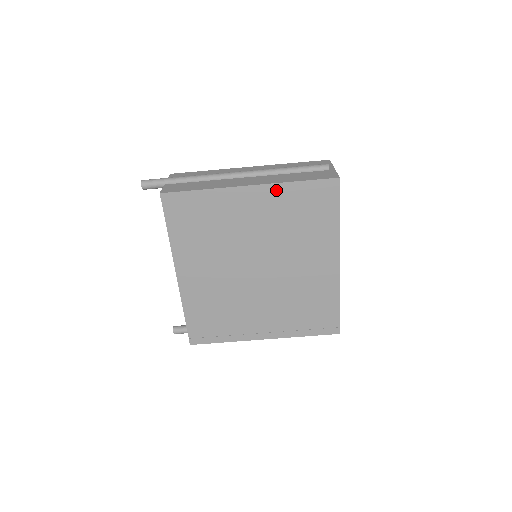
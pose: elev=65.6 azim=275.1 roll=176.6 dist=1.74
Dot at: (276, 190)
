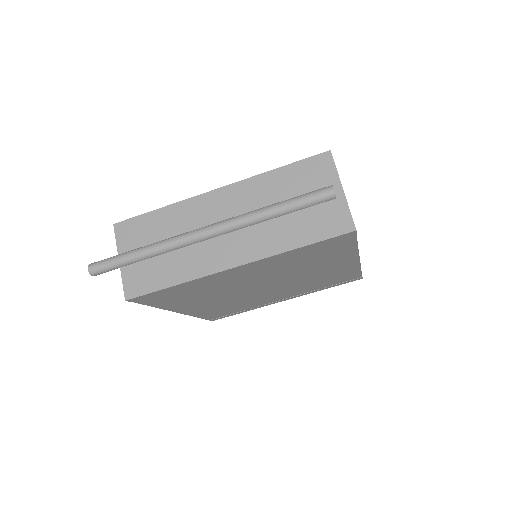
Dot at: (271, 259)
